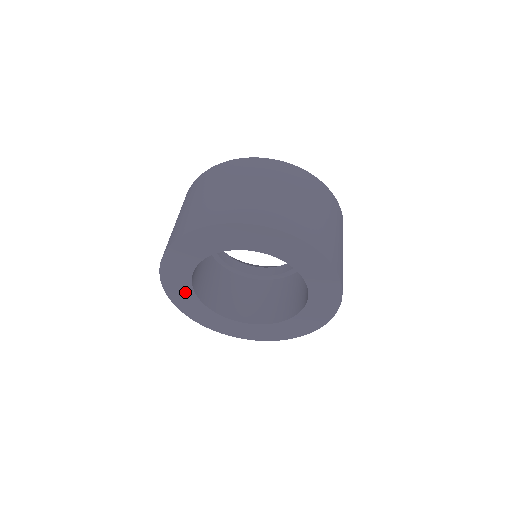
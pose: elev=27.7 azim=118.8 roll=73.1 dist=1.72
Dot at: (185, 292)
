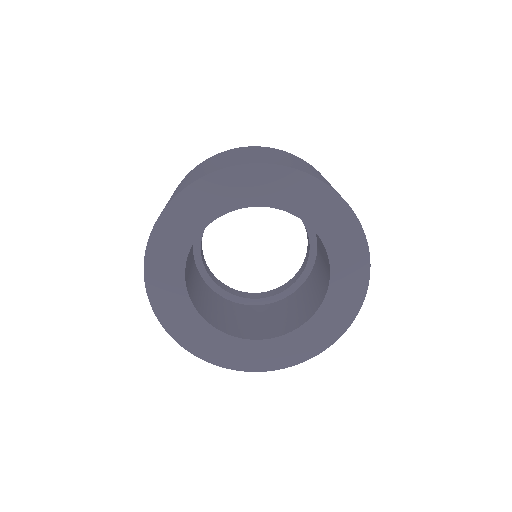
Dot at: (172, 276)
